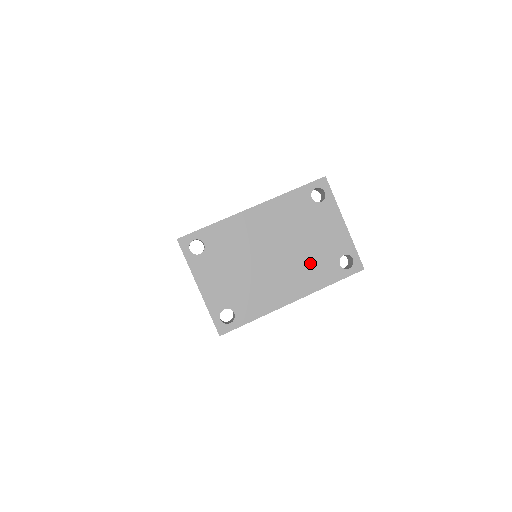
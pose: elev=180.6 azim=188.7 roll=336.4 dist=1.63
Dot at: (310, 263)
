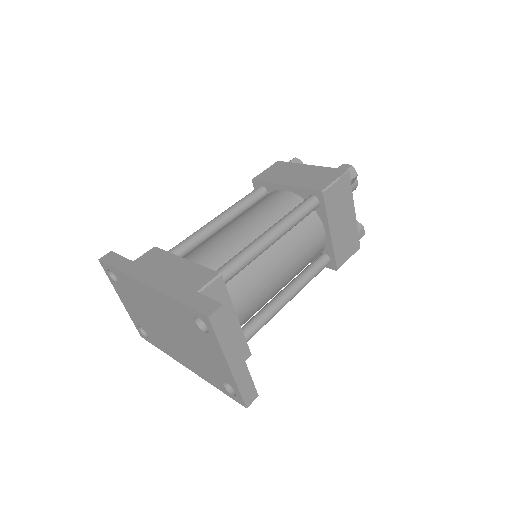
Dot at: (197, 360)
